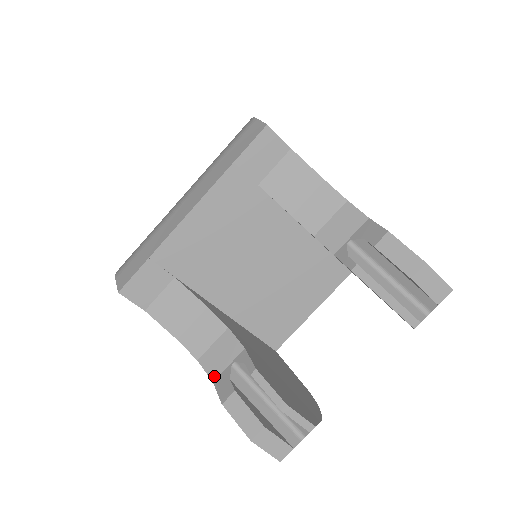
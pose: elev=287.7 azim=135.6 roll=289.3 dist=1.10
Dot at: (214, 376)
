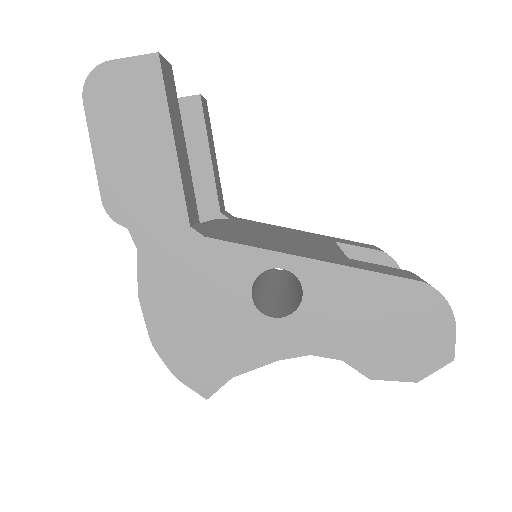
Dot at: occluded
